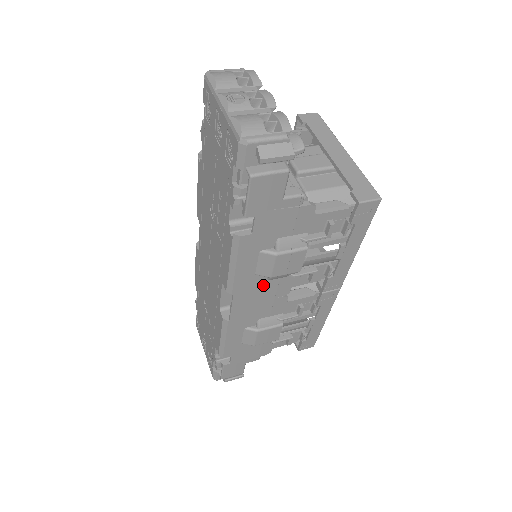
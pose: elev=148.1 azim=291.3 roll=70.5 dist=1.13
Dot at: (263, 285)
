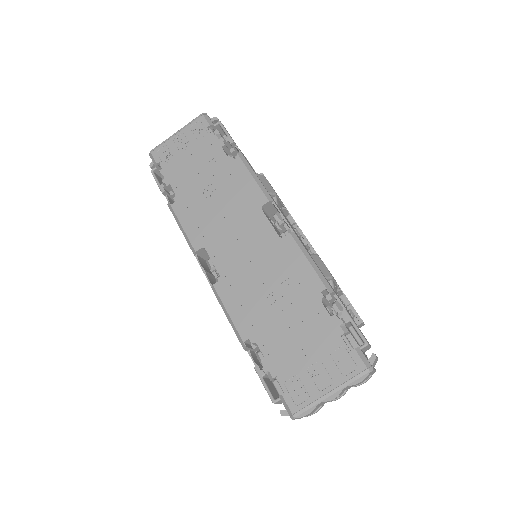
Dot at: (279, 208)
